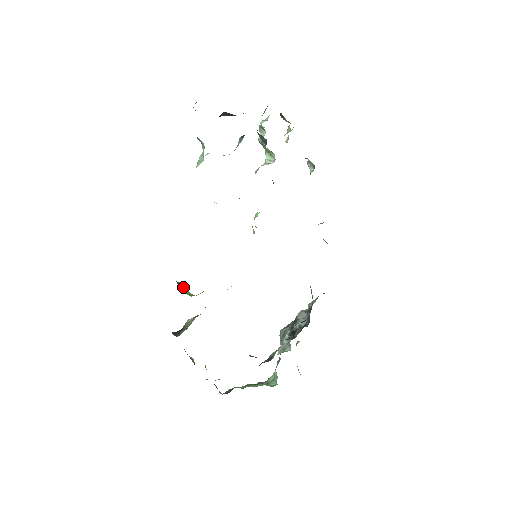
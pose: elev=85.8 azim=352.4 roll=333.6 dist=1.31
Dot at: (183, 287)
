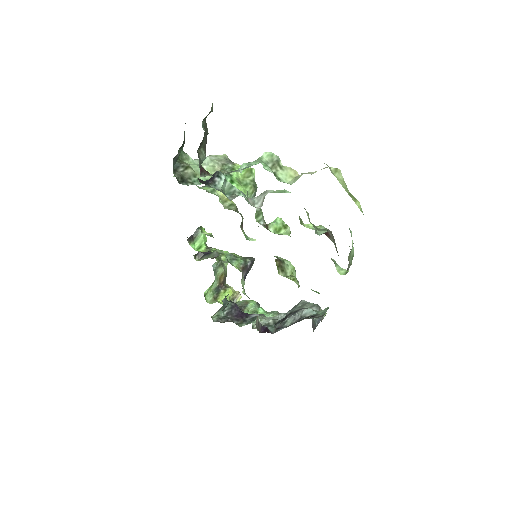
Dot at: (200, 236)
